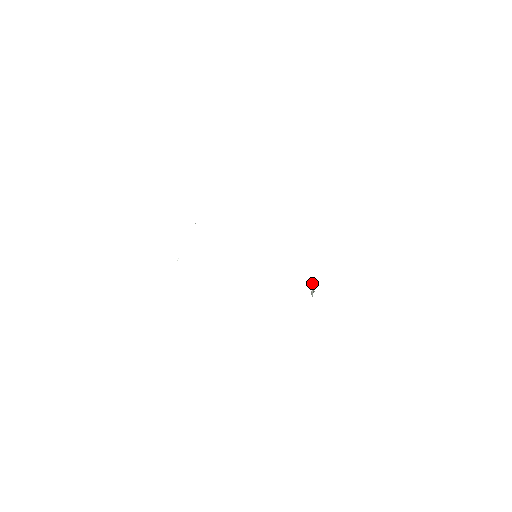
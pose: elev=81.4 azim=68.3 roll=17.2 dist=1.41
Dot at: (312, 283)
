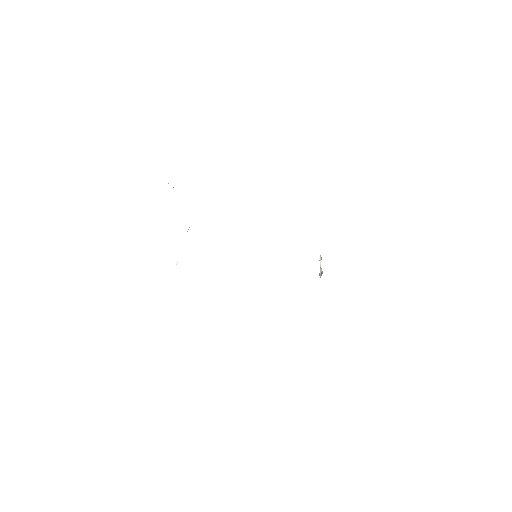
Dot at: (320, 262)
